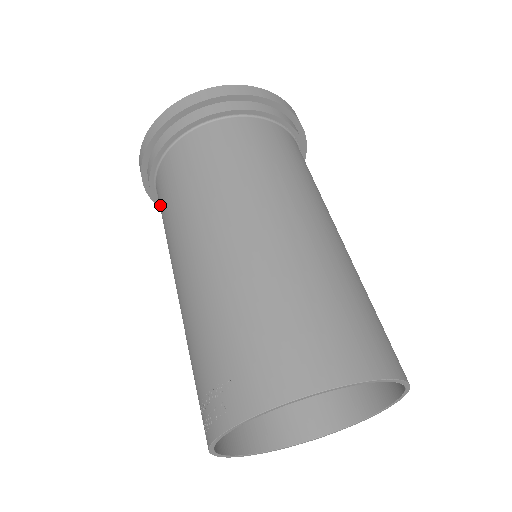
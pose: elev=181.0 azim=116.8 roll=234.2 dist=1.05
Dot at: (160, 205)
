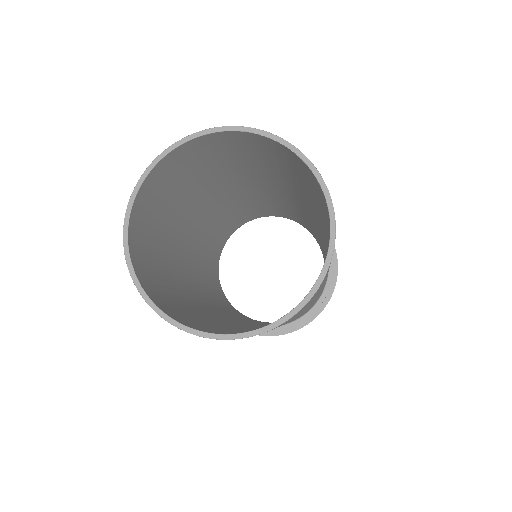
Dot at: occluded
